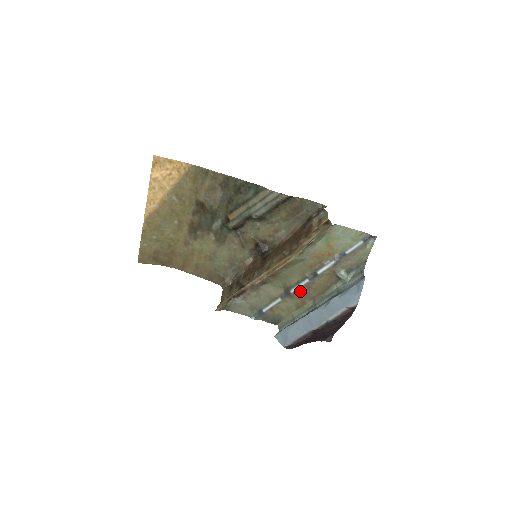
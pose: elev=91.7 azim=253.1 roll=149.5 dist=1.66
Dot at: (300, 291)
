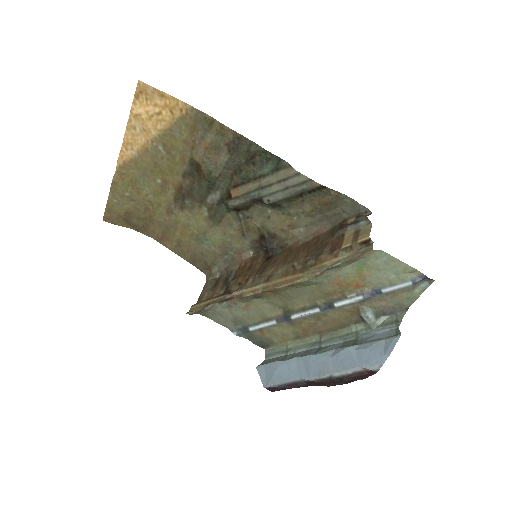
Dot at: (304, 319)
